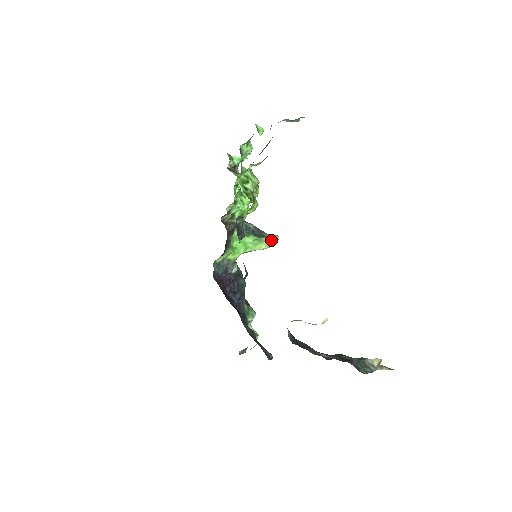
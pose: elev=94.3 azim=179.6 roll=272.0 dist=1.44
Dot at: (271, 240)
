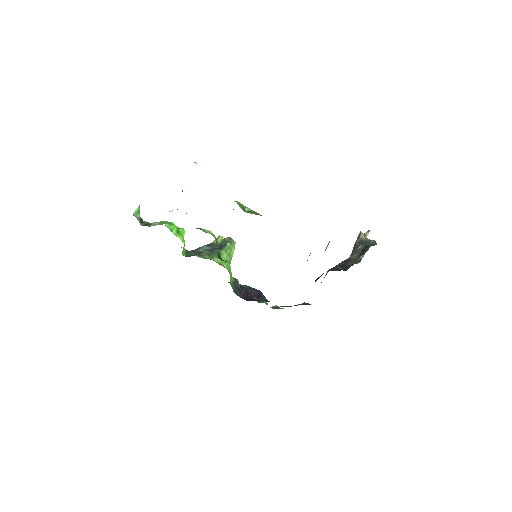
Dot at: (231, 241)
